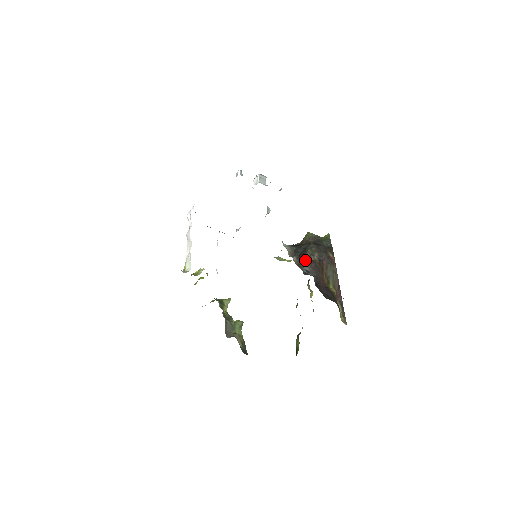
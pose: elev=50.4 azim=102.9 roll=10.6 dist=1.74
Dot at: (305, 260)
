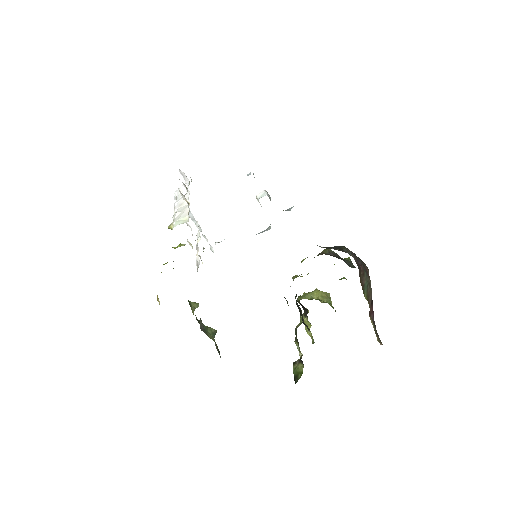
Dot at: occluded
